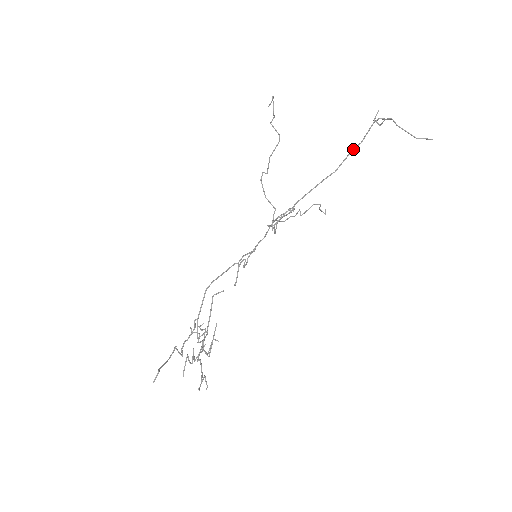
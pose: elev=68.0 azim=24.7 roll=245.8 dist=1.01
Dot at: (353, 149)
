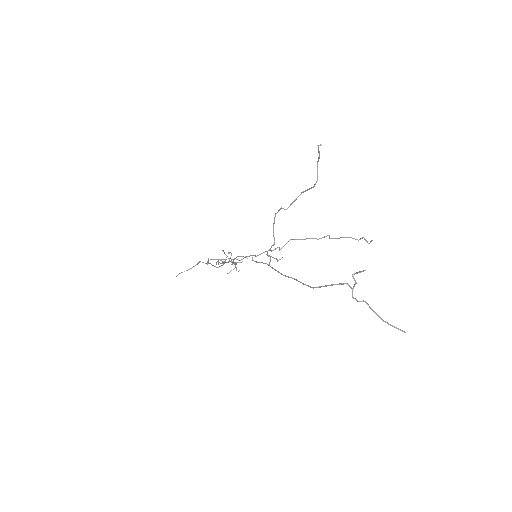
Dot at: (306, 285)
